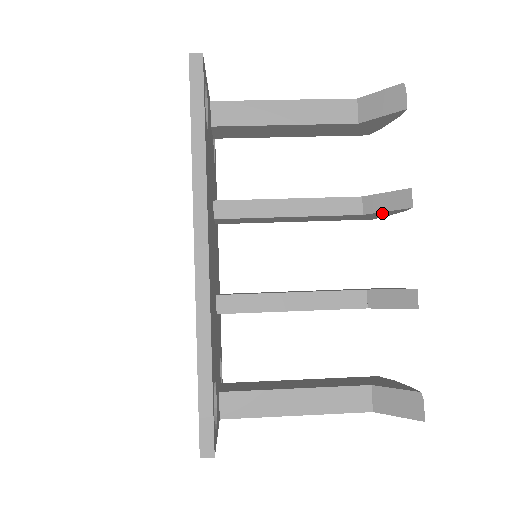
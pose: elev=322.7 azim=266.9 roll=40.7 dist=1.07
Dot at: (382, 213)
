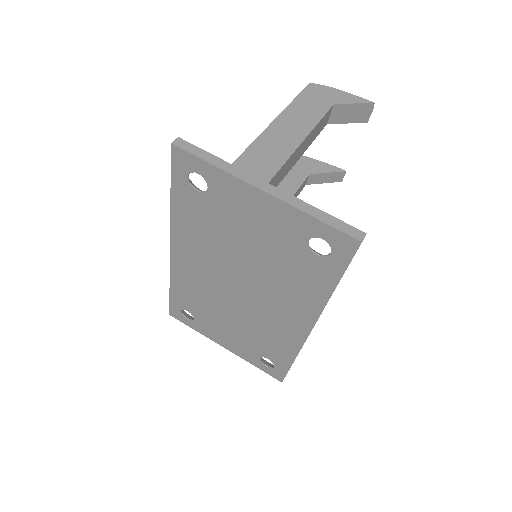
Dot at: occluded
